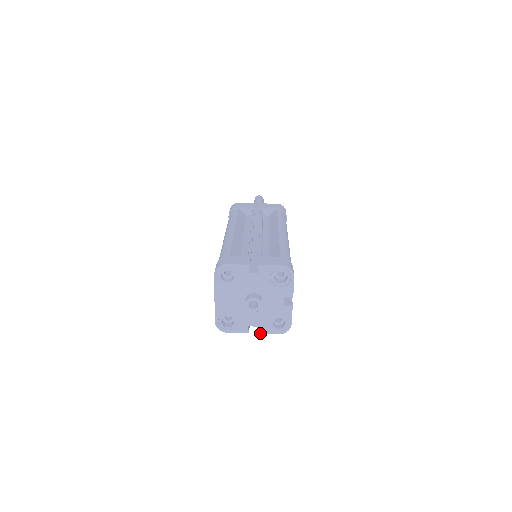
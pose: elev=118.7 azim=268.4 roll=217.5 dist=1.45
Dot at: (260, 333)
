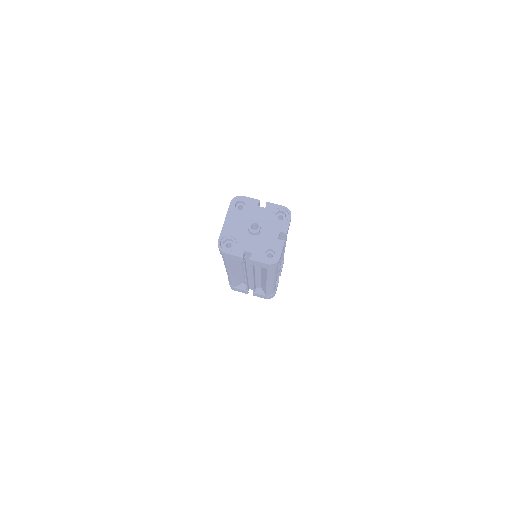
Dot at: (252, 260)
